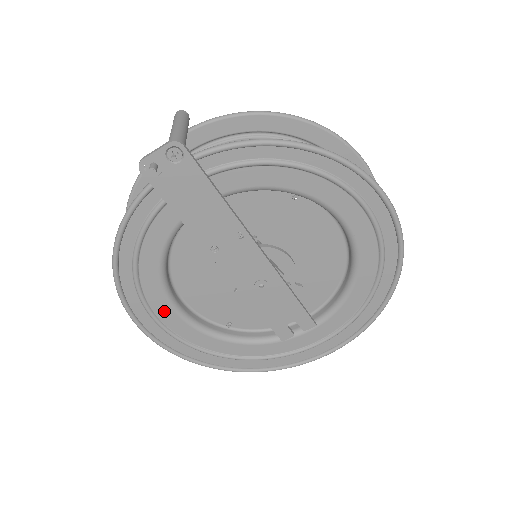
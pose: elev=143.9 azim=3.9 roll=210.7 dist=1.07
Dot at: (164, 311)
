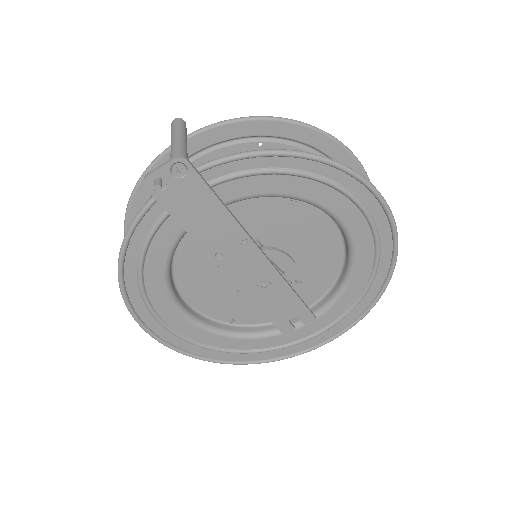
Dot at: (169, 314)
